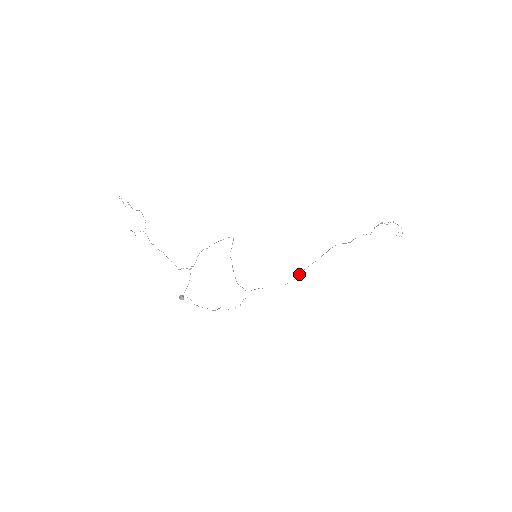
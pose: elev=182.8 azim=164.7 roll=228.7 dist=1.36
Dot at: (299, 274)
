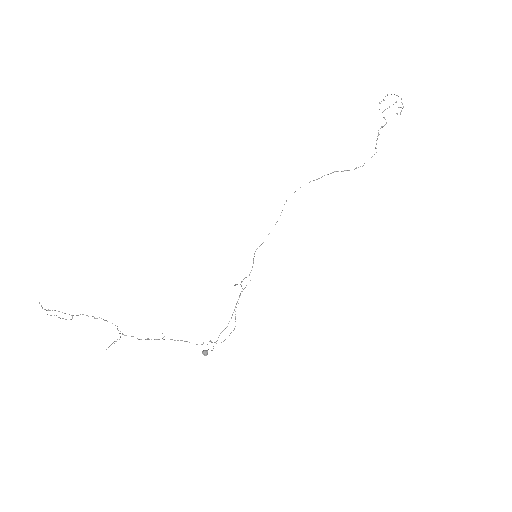
Dot at: occluded
